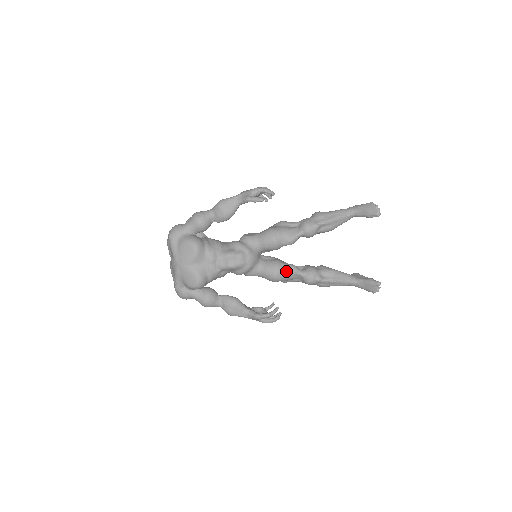
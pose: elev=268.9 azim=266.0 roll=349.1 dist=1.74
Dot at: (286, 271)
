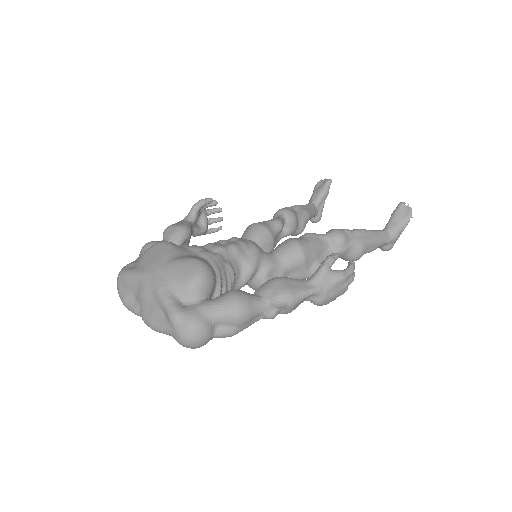
Dot at: (303, 238)
